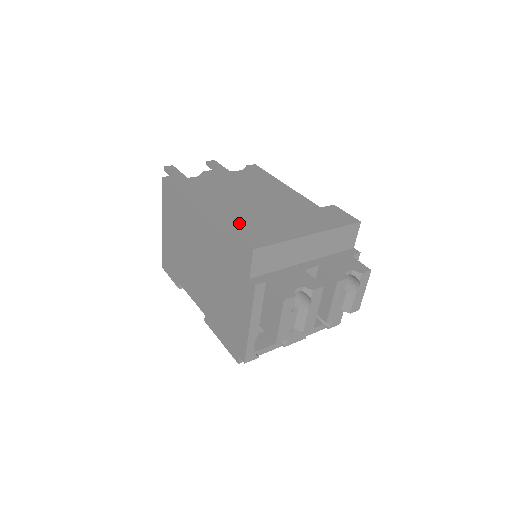
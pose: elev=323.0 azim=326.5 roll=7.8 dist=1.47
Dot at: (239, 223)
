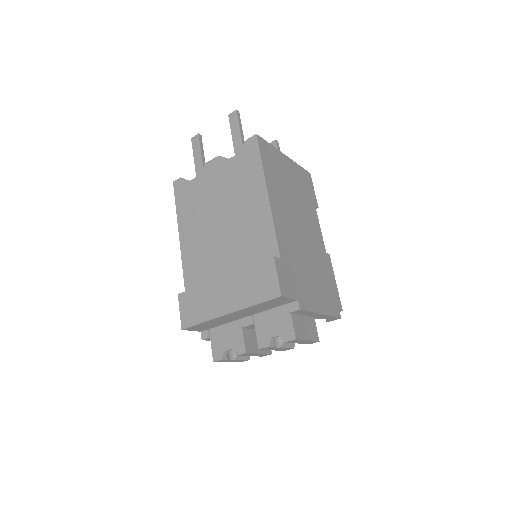
Dot at: (200, 271)
